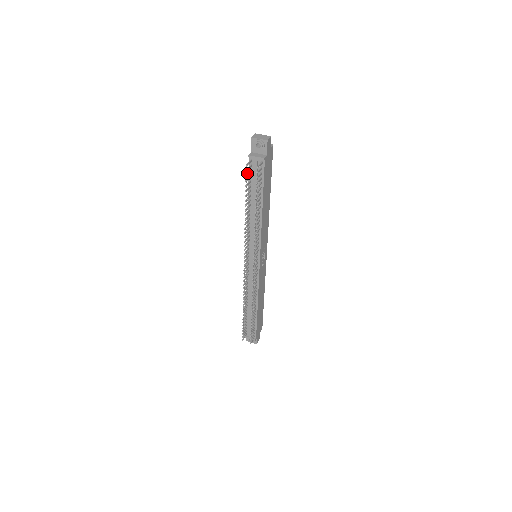
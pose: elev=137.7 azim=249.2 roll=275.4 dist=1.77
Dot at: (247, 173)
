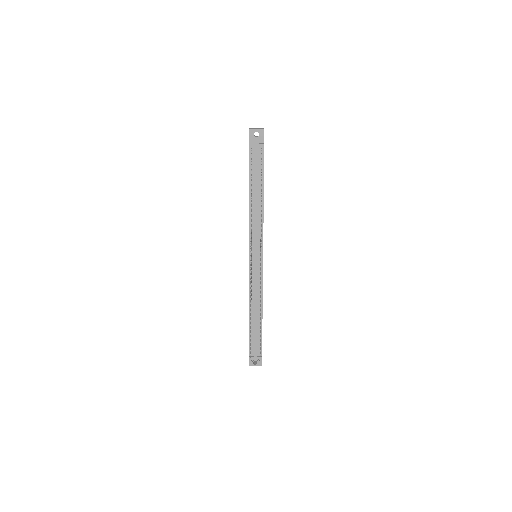
Dot at: occluded
